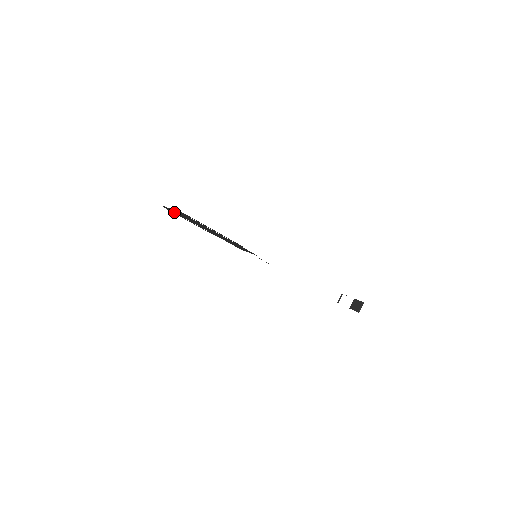
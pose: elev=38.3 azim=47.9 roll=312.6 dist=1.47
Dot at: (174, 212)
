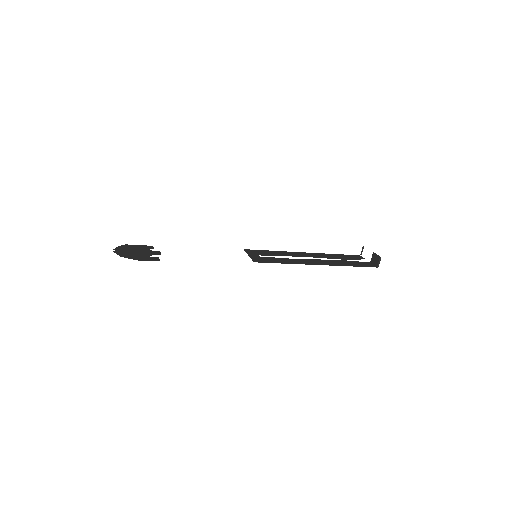
Dot at: occluded
